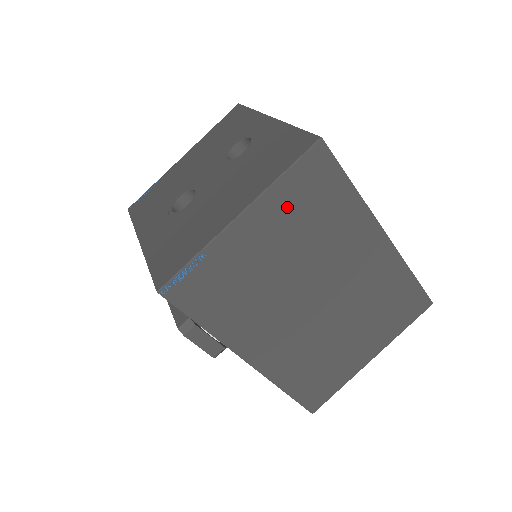
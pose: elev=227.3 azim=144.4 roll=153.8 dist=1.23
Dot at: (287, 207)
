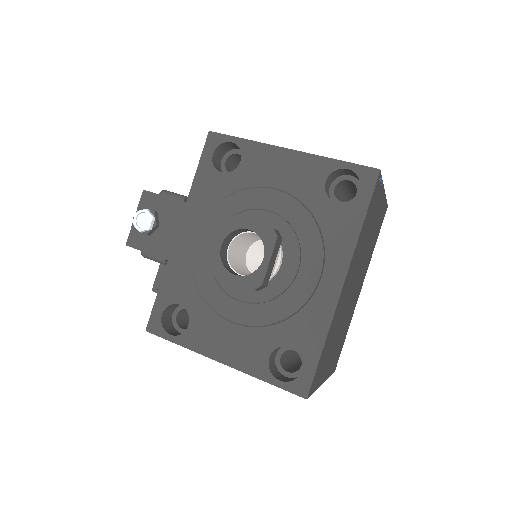
Dot at: (380, 216)
